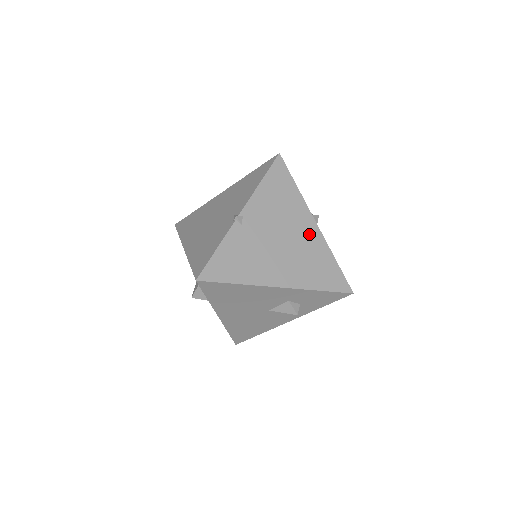
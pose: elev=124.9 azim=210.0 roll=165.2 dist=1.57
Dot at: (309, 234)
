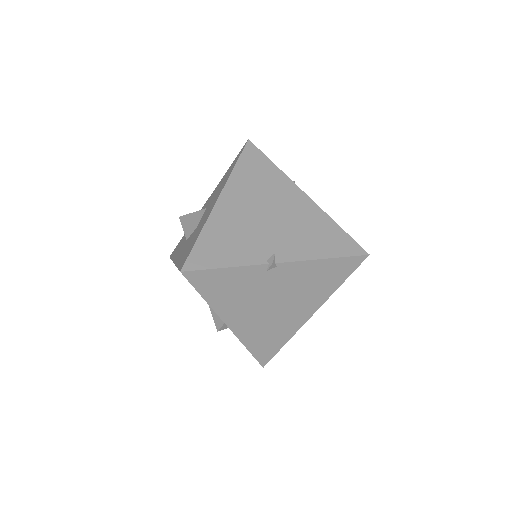
Dot at: (296, 317)
